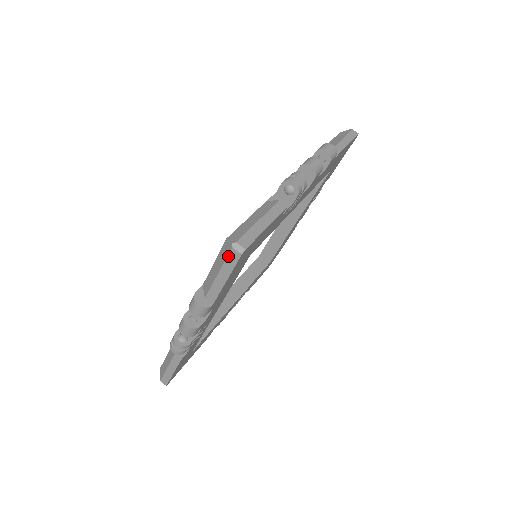
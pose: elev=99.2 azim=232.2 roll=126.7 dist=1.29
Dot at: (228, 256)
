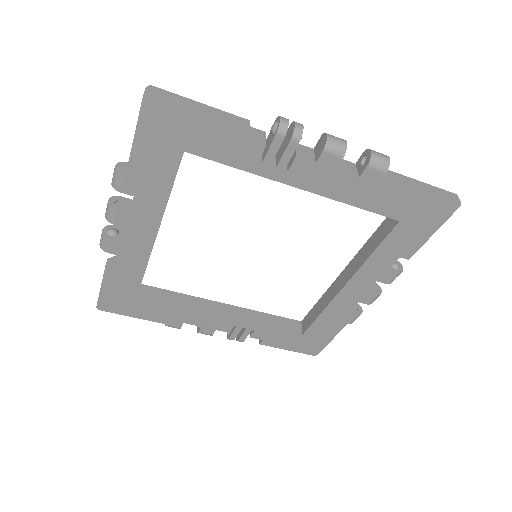
Dot at: occluded
